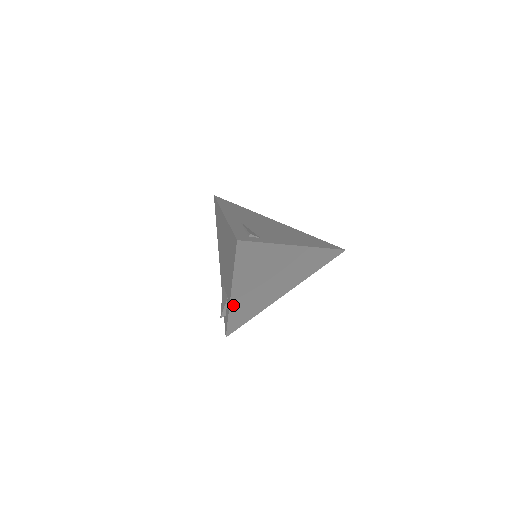
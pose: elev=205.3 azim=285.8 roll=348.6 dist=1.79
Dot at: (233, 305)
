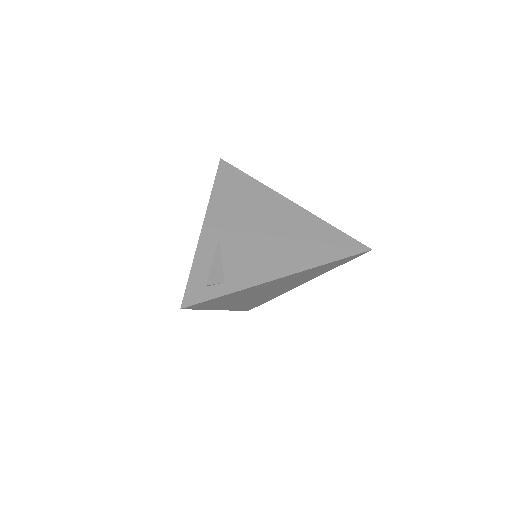
Dot at: (233, 308)
